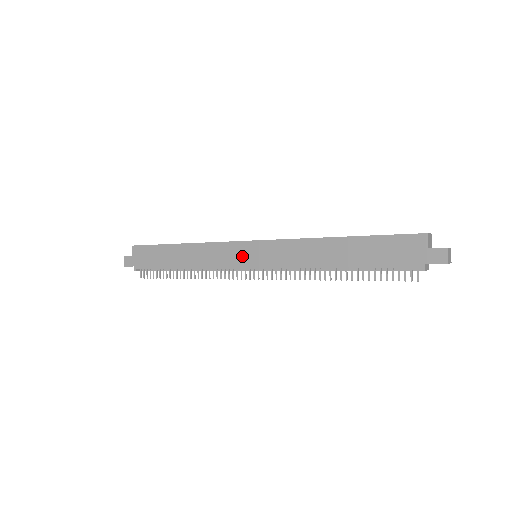
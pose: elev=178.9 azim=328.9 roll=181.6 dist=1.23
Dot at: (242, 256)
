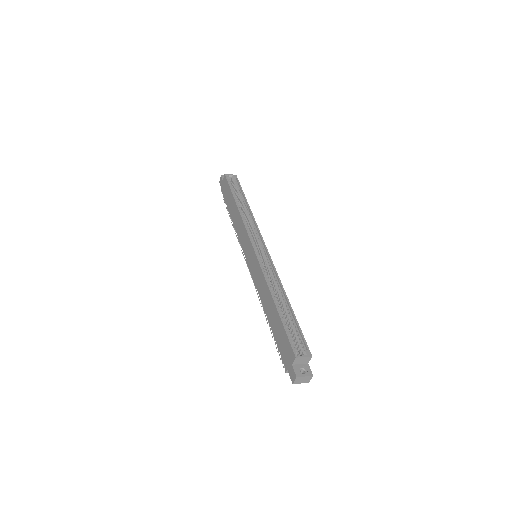
Dot at: (247, 250)
